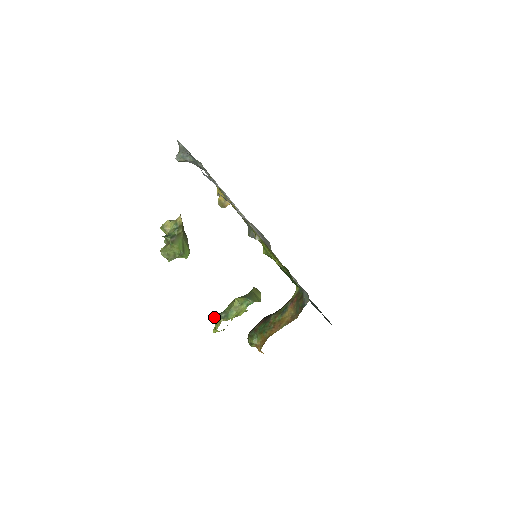
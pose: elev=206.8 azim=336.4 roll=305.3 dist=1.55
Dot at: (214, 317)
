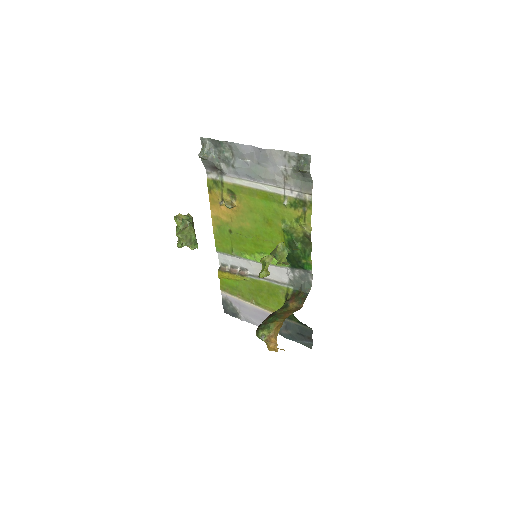
Dot at: occluded
